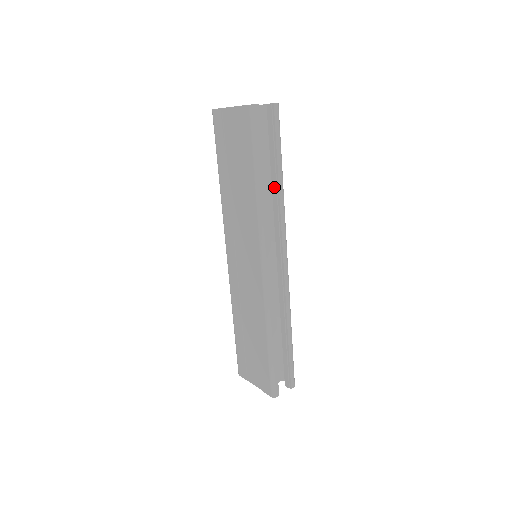
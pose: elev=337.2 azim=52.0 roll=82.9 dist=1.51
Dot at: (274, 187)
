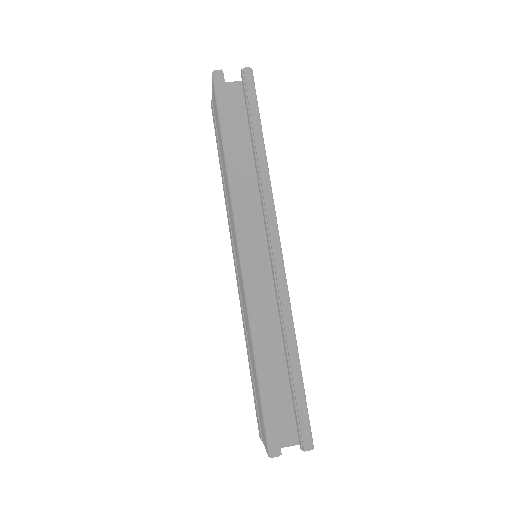
Dot at: (255, 159)
